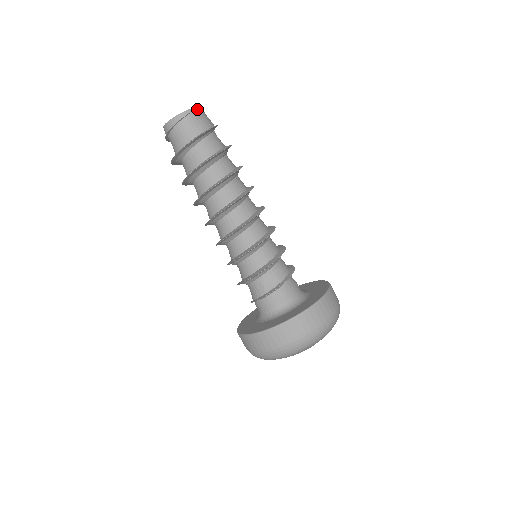
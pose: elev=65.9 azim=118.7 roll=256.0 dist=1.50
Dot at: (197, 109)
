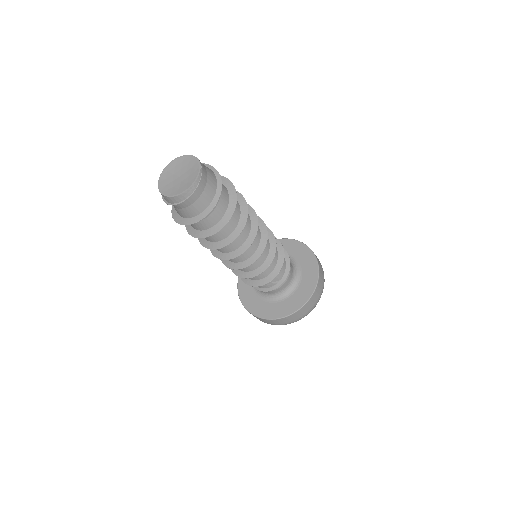
Dot at: (201, 173)
